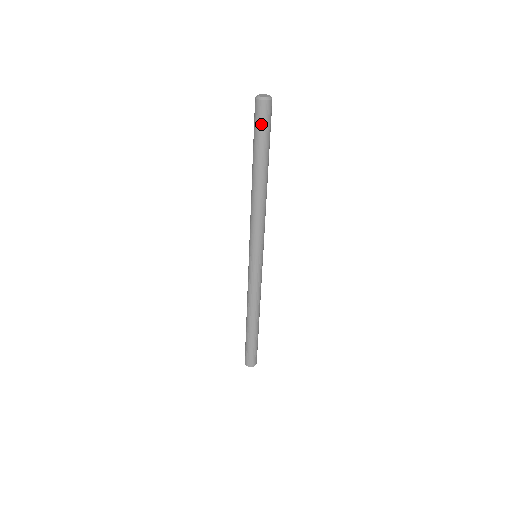
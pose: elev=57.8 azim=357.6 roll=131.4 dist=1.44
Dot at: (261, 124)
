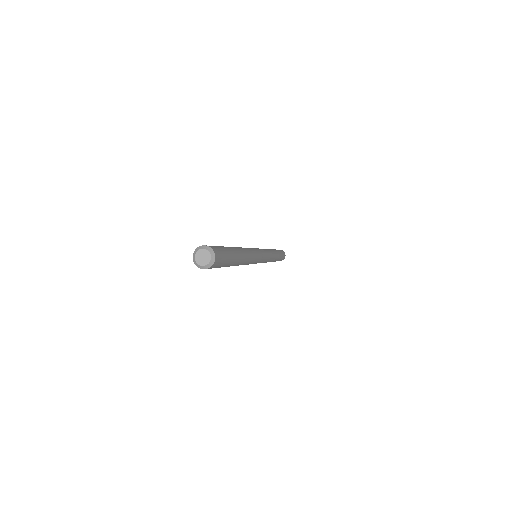
Dot at: occluded
